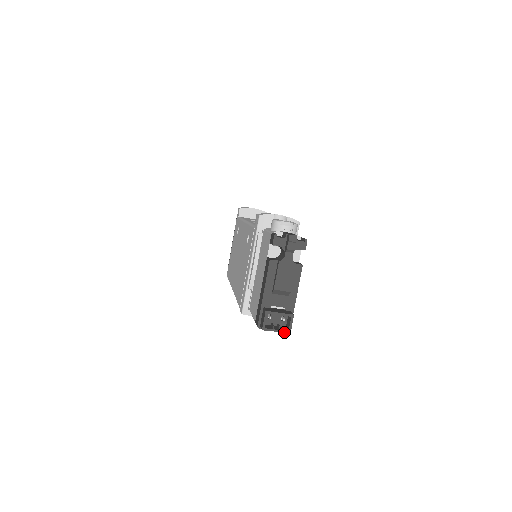
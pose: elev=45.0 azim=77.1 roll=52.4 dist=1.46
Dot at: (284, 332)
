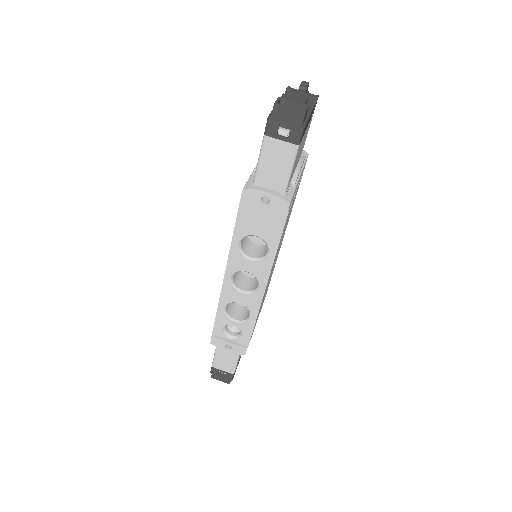
Dot at: (299, 110)
